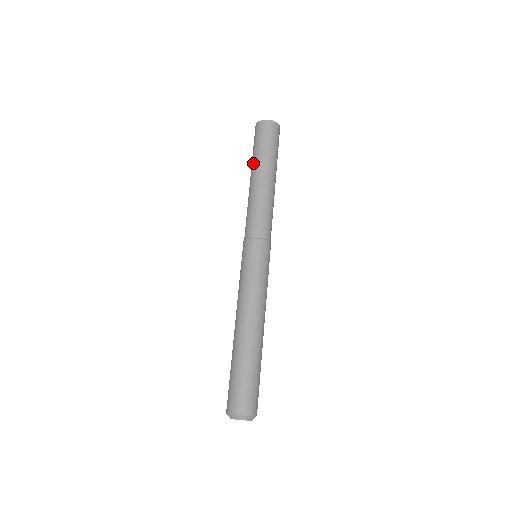
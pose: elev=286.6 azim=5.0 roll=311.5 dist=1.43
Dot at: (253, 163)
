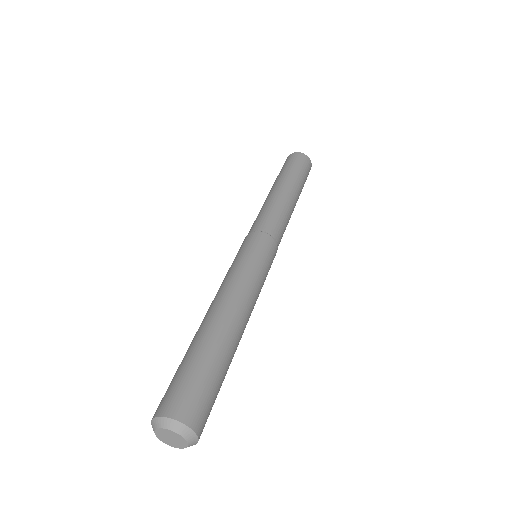
Dot at: (279, 178)
